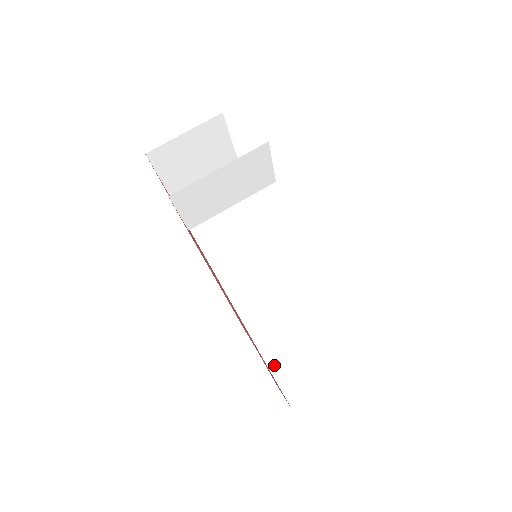
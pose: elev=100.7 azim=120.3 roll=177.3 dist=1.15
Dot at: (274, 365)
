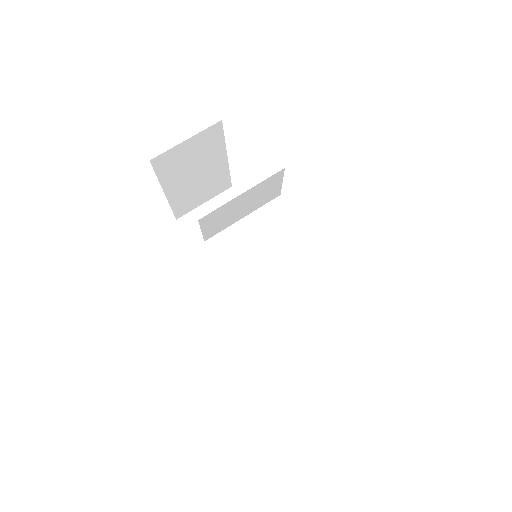
Dot at: (267, 346)
